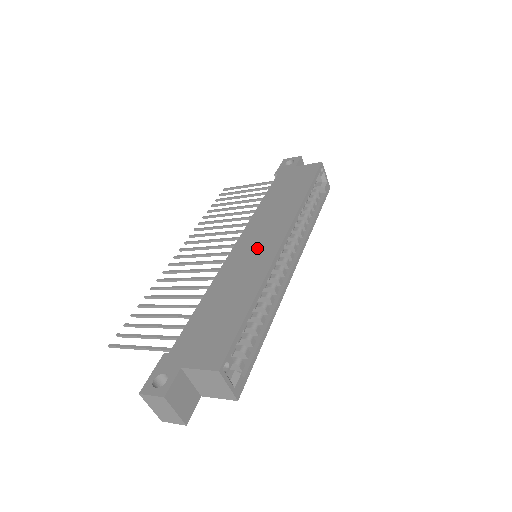
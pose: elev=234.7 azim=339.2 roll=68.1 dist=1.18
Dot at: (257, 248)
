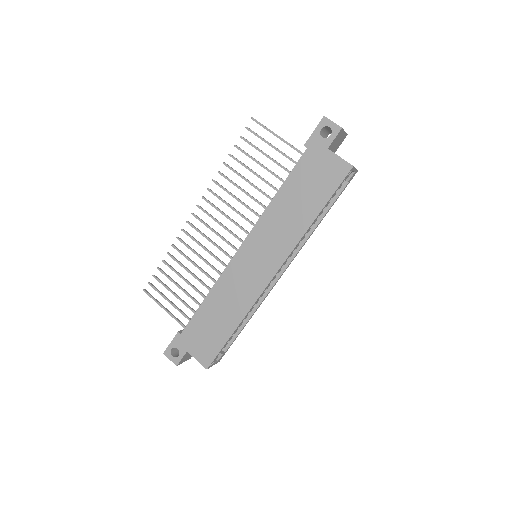
Dot at: (254, 268)
